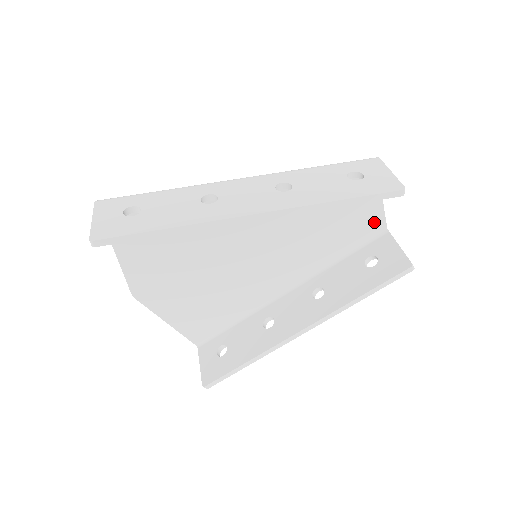
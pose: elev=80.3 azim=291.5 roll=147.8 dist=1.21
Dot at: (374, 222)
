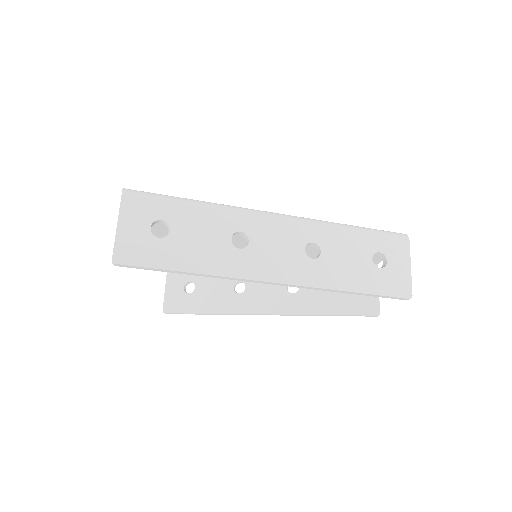
Dot at: occluded
